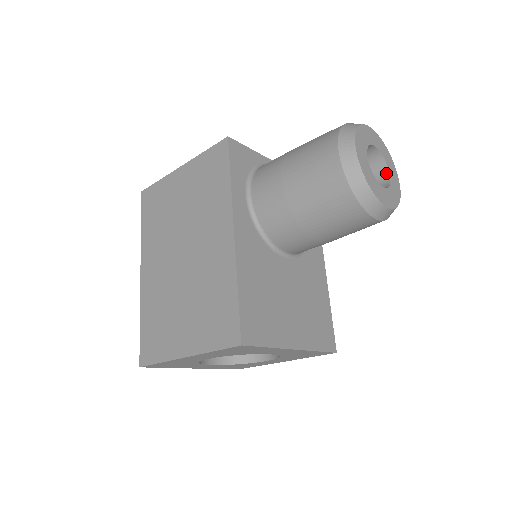
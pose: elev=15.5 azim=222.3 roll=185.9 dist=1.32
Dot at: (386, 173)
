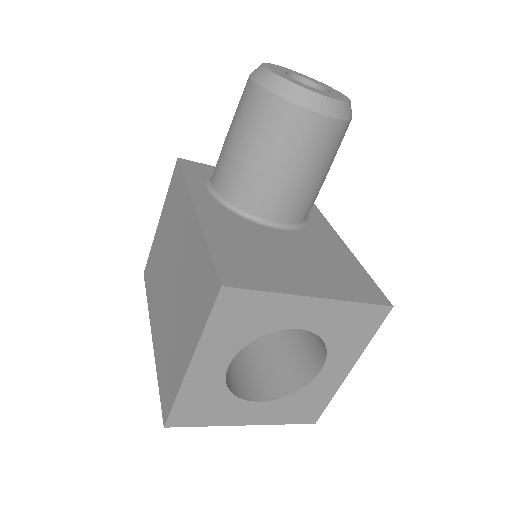
Dot at: occluded
